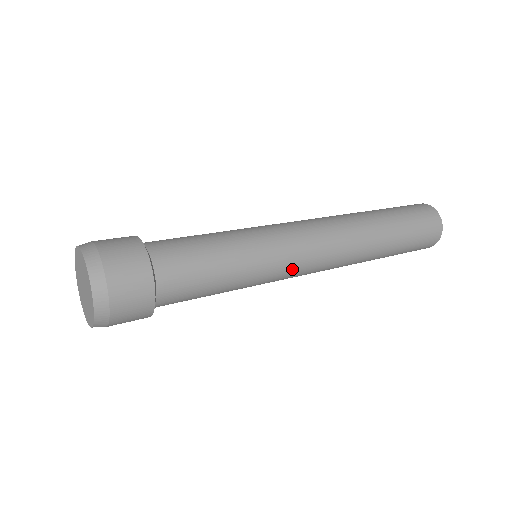
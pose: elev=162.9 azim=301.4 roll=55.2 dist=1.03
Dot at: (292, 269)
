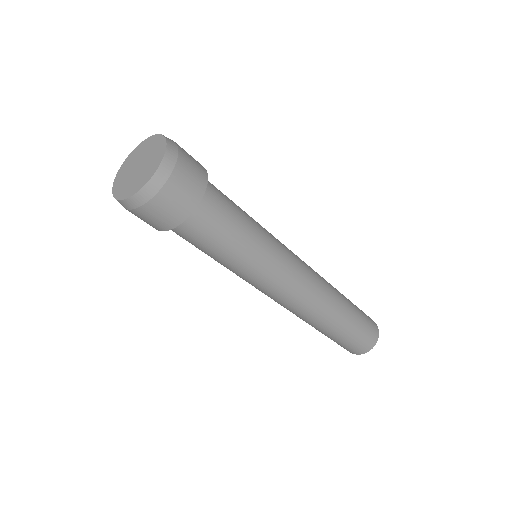
Dot at: (291, 257)
